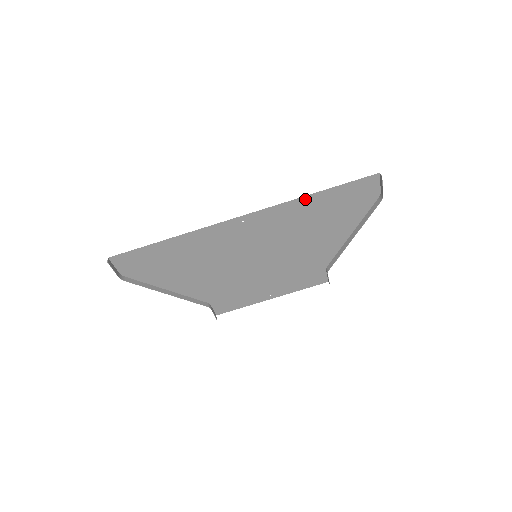
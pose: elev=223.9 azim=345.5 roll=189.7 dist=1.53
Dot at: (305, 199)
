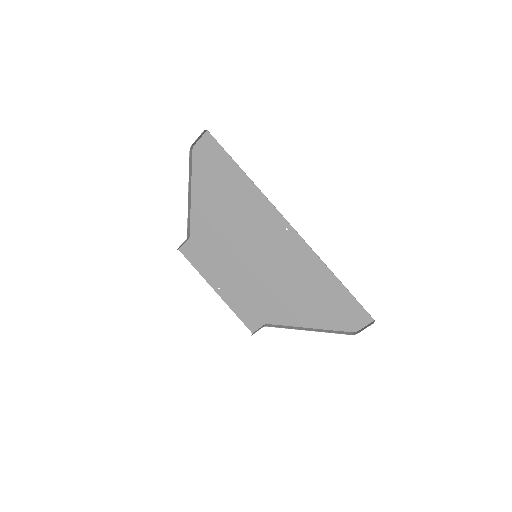
Dot at: (327, 271)
